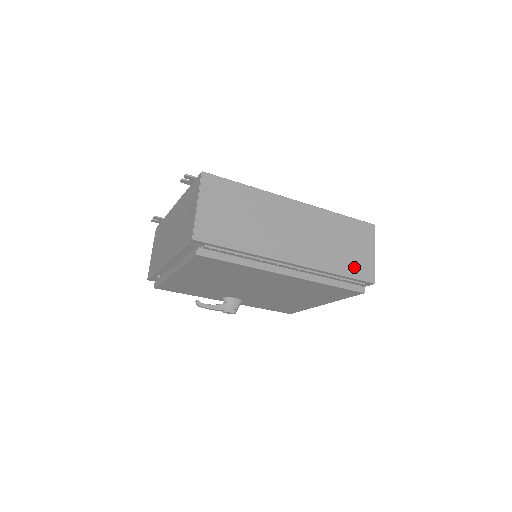
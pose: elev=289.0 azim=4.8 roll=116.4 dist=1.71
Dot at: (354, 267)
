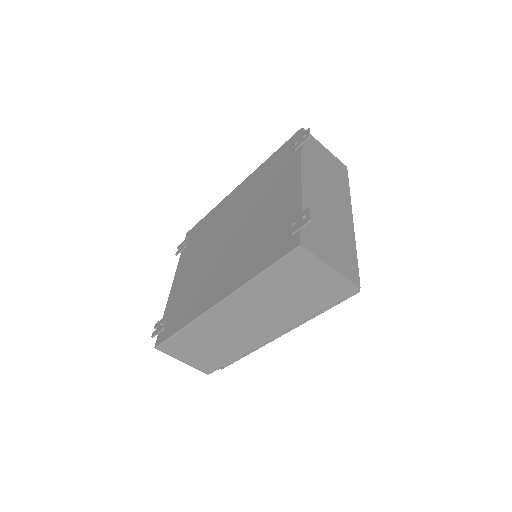
Dot at: (323, 297)
